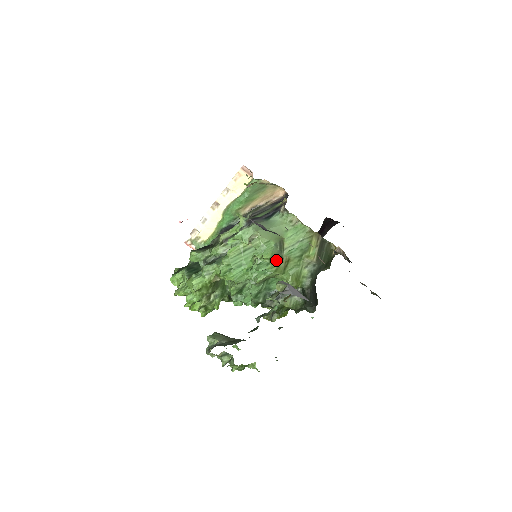
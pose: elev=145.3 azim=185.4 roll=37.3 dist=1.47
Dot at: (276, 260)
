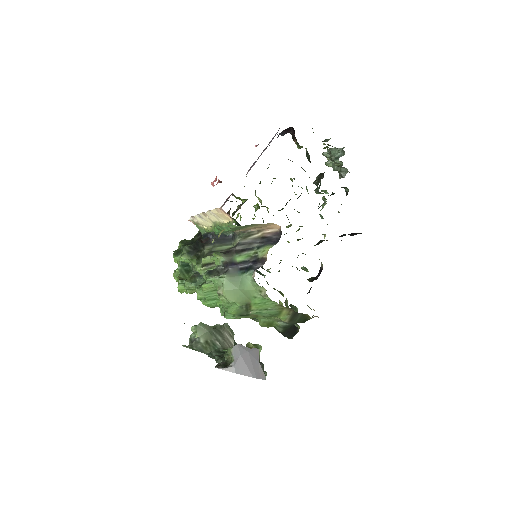
Dot at: (242, 316)
